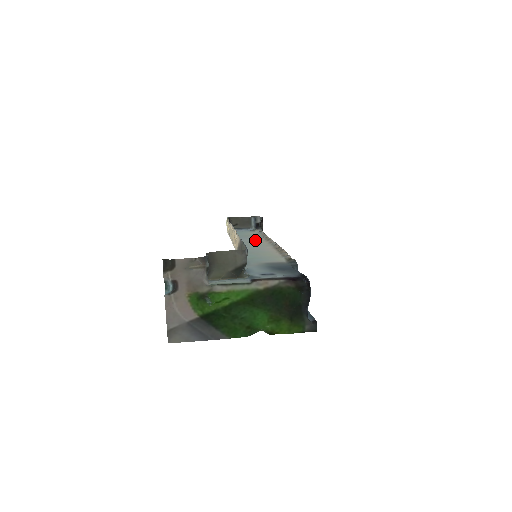
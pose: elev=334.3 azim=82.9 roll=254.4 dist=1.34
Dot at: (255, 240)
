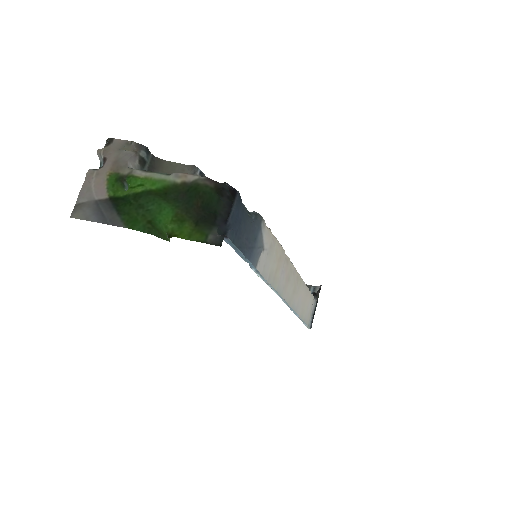
Dot at: occluded
